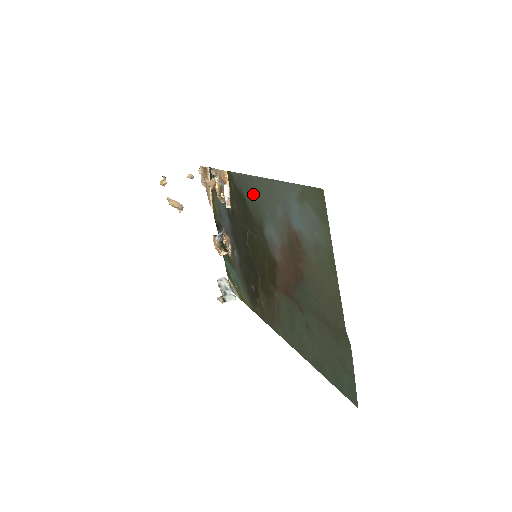
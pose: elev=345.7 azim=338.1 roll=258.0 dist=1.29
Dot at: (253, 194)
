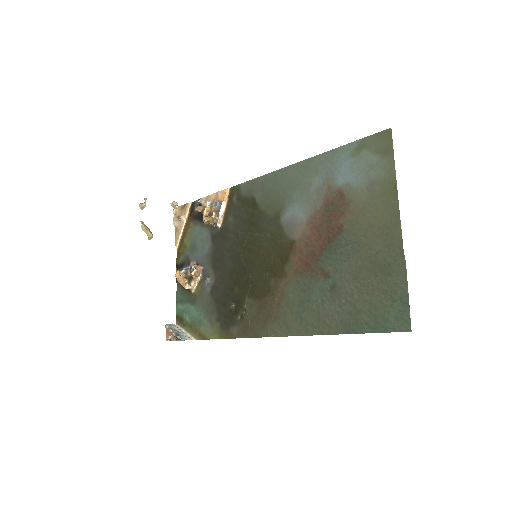
Dot at: (274, 187)
